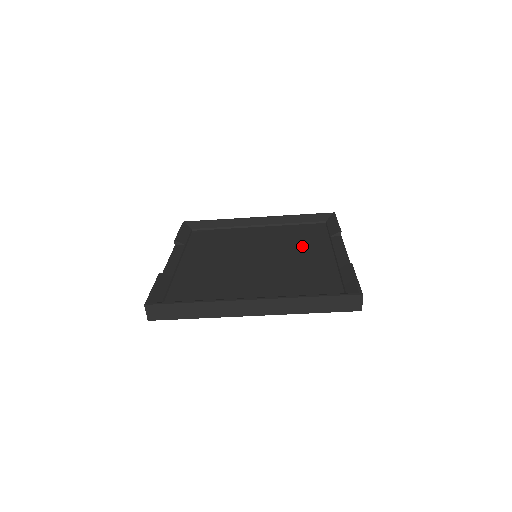
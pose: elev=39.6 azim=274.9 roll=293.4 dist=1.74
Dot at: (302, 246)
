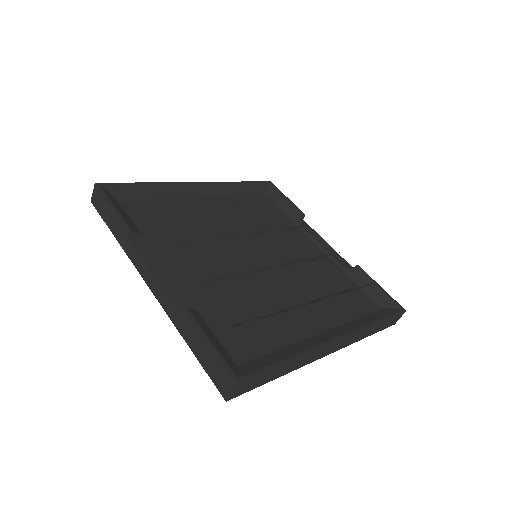
Dot at: (282, 235)
